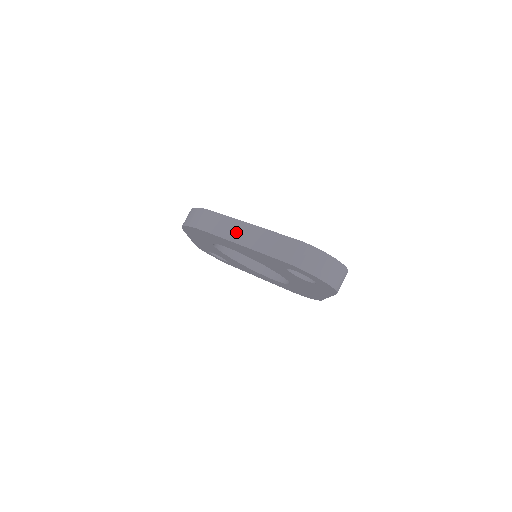
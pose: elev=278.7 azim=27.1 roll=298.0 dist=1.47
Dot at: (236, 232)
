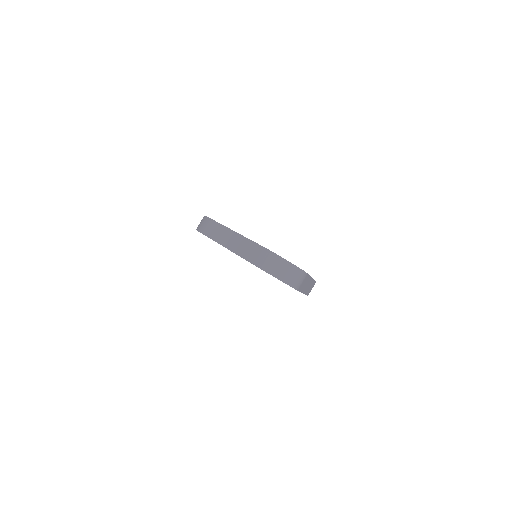
Dot at: (224, 237)
